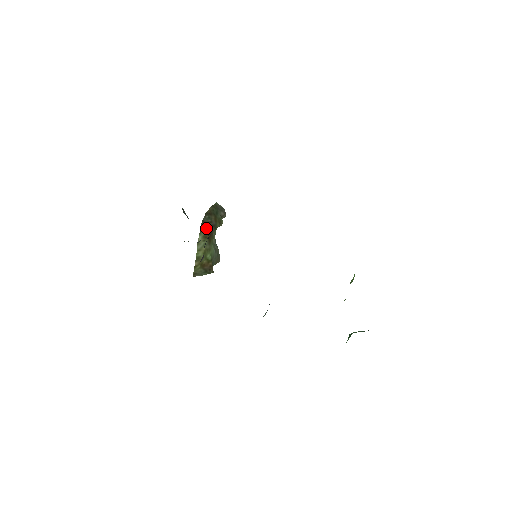
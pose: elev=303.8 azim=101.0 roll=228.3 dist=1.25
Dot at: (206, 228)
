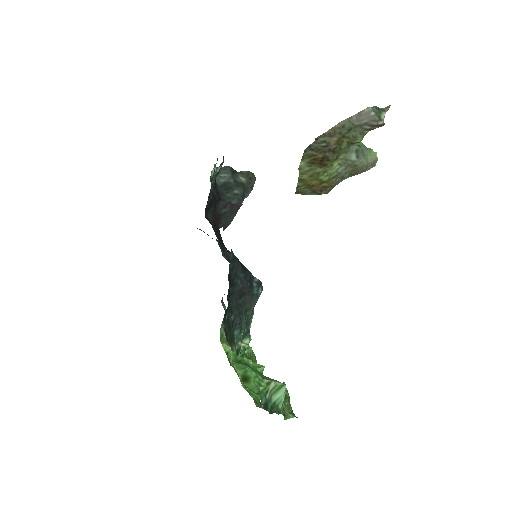
Dot at: (313, 154)
